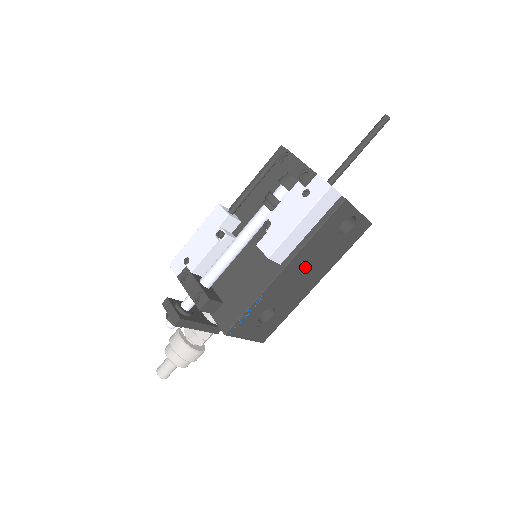
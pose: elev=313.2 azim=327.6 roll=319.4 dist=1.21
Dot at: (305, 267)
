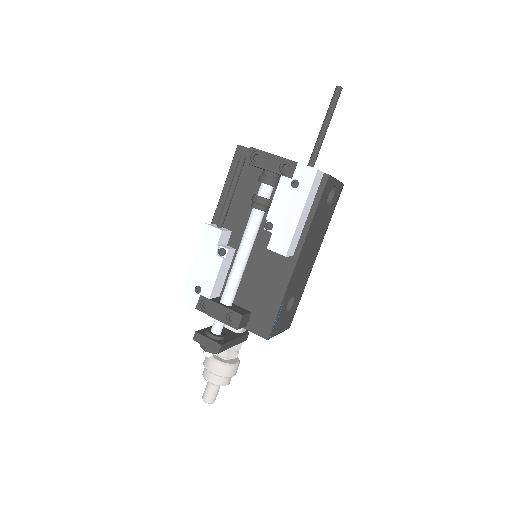
Dot at: (309, 248)
